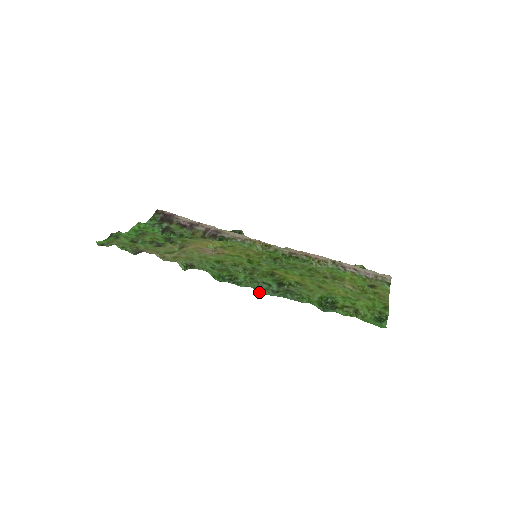
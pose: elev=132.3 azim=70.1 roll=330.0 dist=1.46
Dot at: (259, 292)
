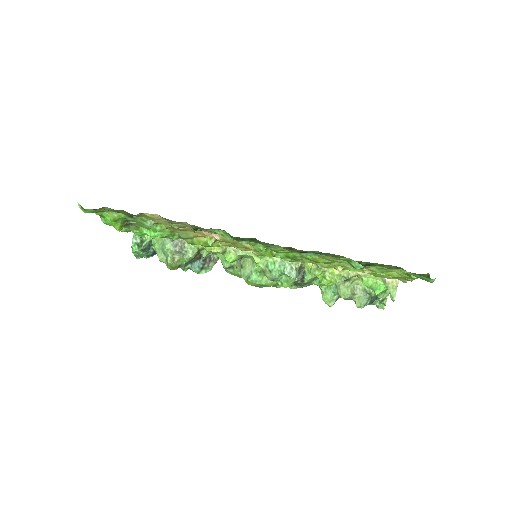
Dot at: occluded
